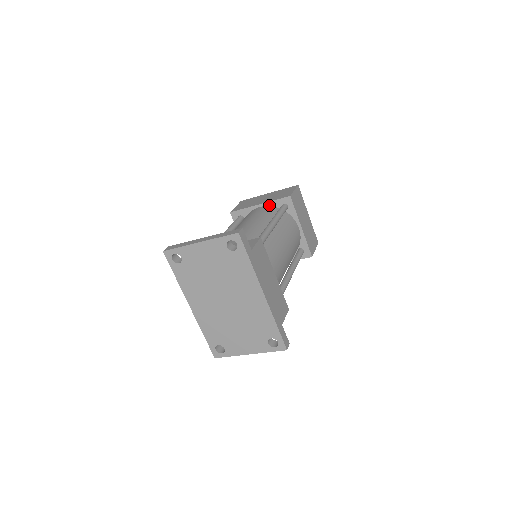
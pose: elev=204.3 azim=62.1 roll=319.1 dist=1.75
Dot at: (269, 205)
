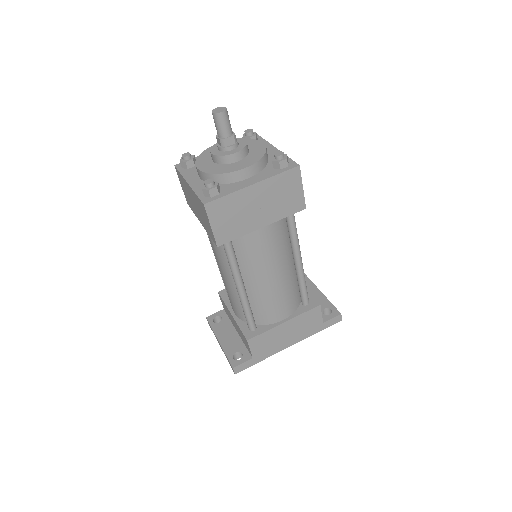
Dot at: occluded
